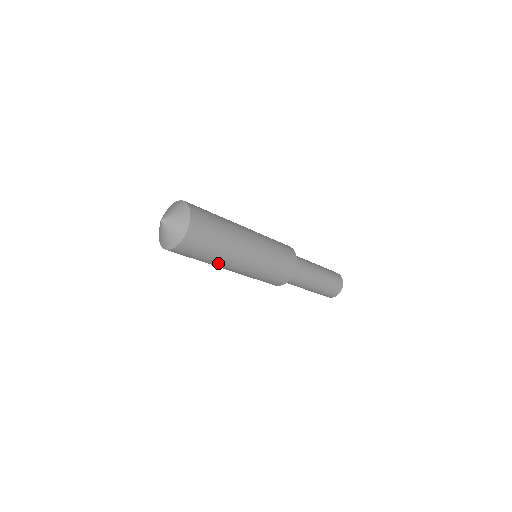
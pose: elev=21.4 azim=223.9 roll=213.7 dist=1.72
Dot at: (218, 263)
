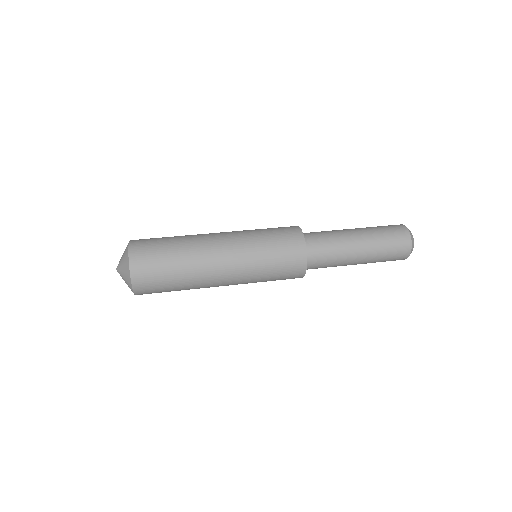
Dot at: occluded
